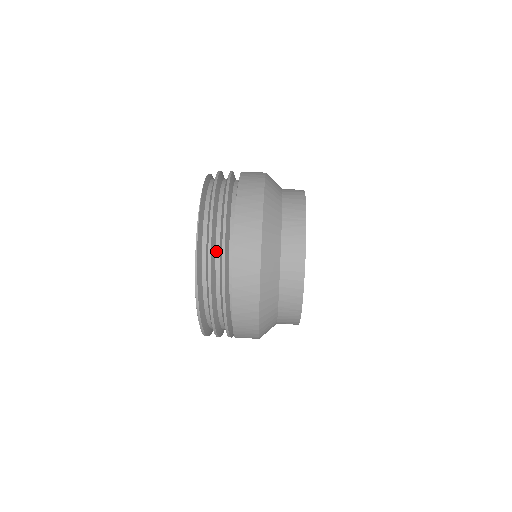
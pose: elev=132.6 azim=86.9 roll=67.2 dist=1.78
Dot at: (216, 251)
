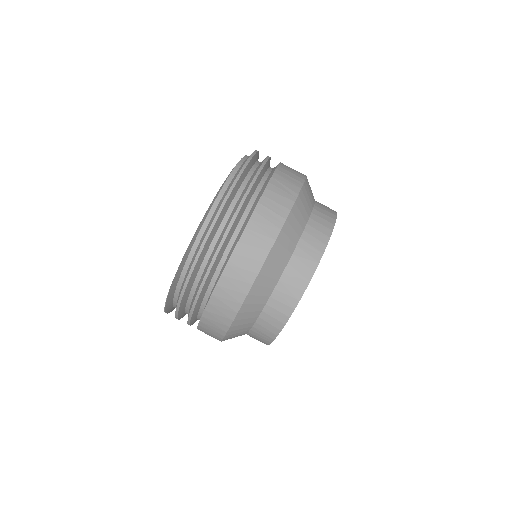
Dot at: occluded
